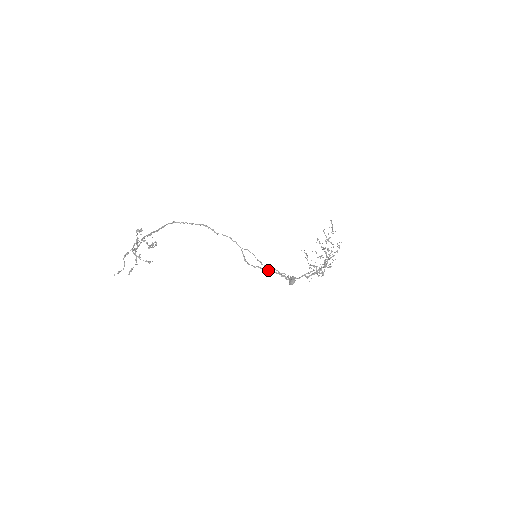
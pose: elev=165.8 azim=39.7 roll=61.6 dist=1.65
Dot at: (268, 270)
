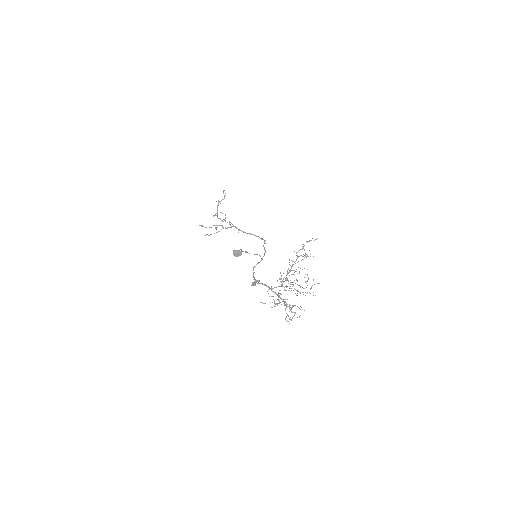
Dot at: (255, 279)
